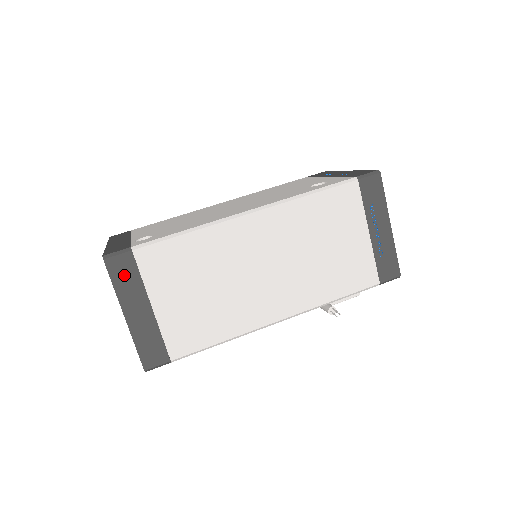
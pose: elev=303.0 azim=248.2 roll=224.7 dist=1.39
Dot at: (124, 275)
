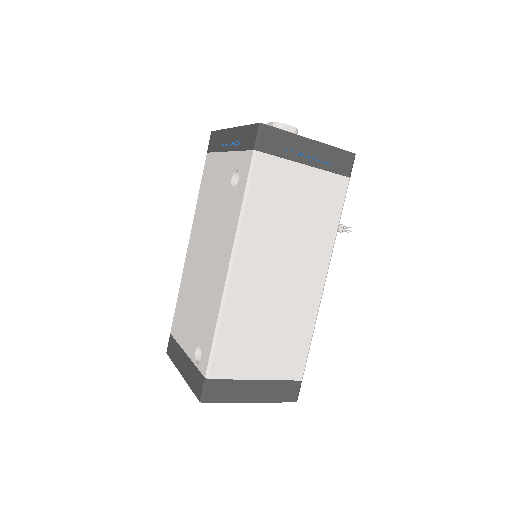
Dot at: (223, 392)
